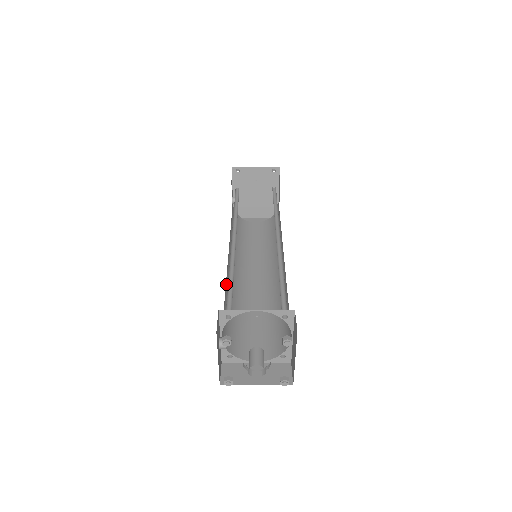
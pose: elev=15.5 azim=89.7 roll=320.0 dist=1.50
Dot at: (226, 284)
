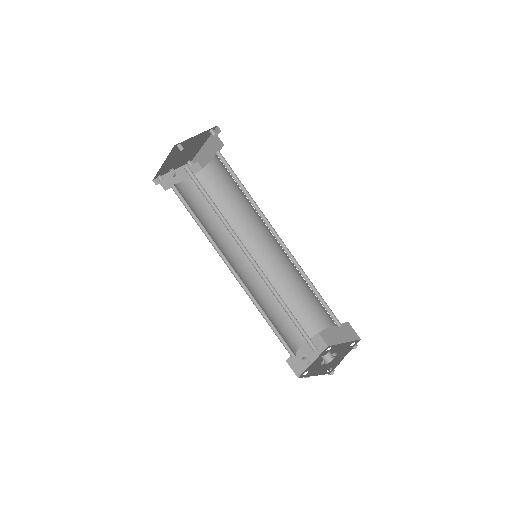
Dot at: occluded
